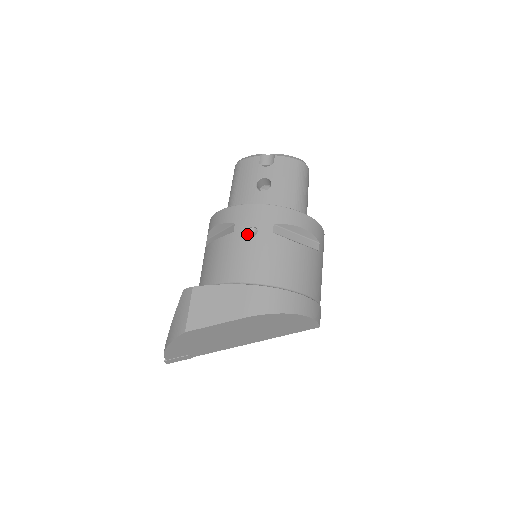
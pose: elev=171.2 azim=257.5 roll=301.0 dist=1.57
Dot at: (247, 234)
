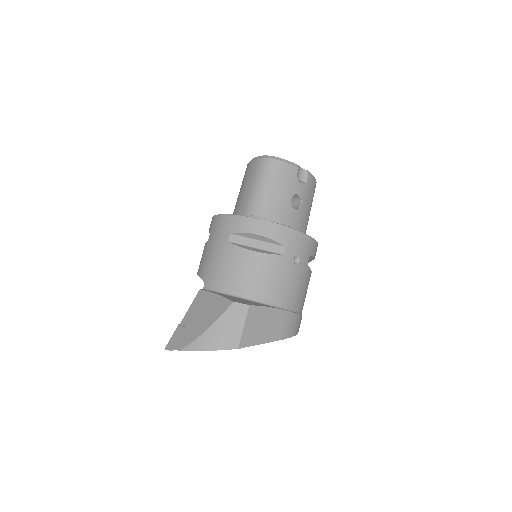
Dot at: (293, 262)
